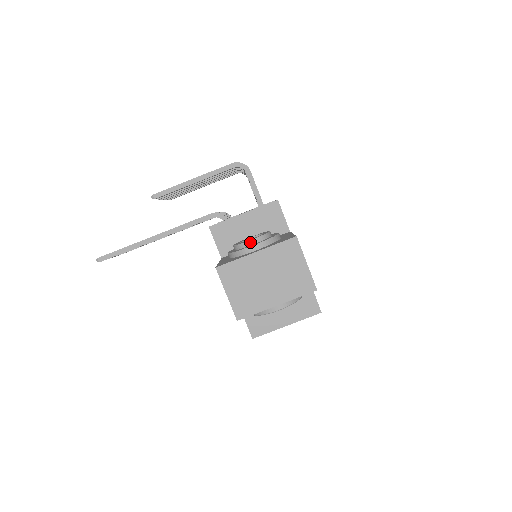
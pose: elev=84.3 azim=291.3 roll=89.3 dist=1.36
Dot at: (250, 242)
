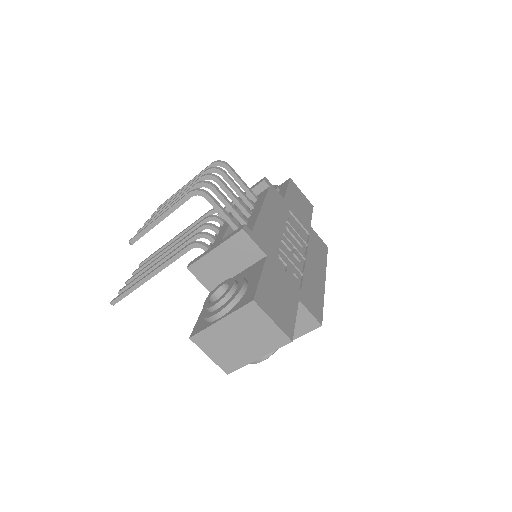
Dot at: (213, 308)
